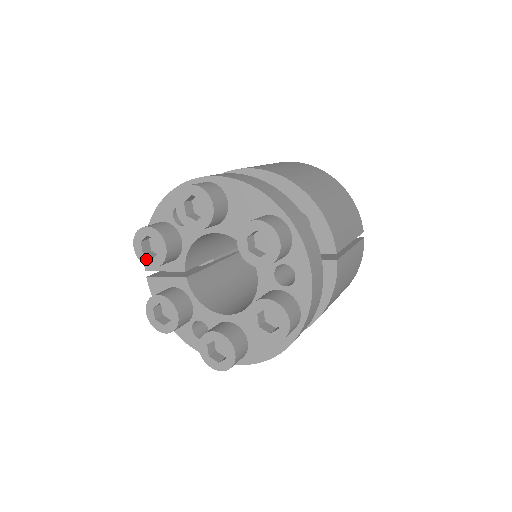
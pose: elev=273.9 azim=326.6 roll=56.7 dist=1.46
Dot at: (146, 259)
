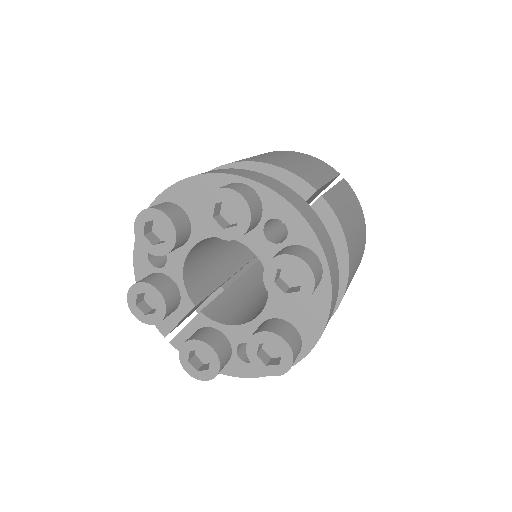
Dot at: (151, 318)
